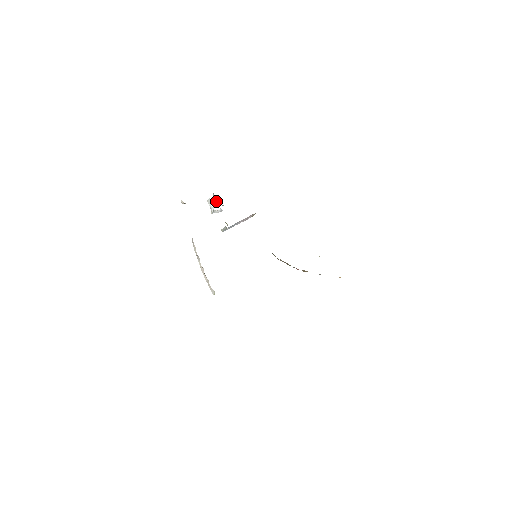
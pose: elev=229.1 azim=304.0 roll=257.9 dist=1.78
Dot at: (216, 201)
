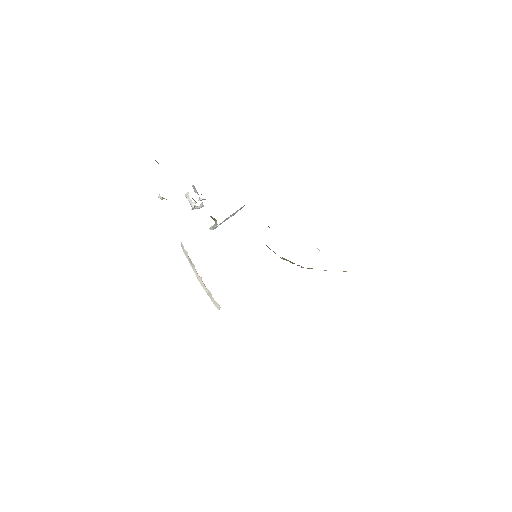
Dot at: (198, 194)
